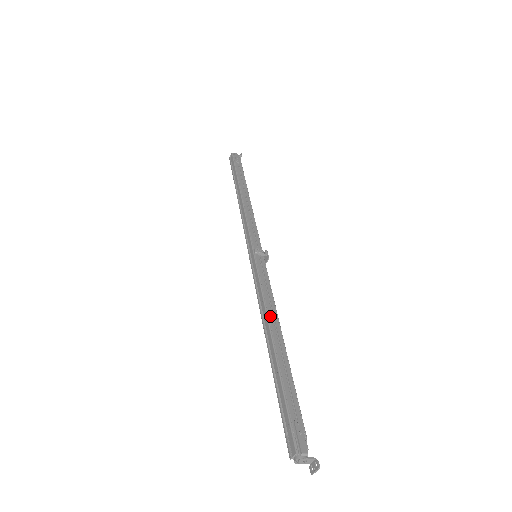
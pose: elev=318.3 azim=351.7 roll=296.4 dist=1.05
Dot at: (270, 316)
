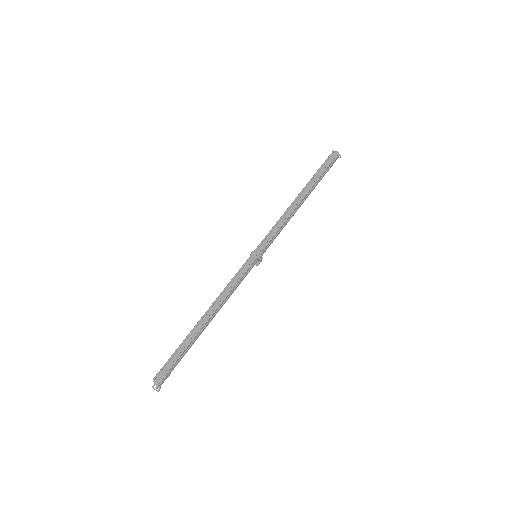
Dot at: (220, 306)
